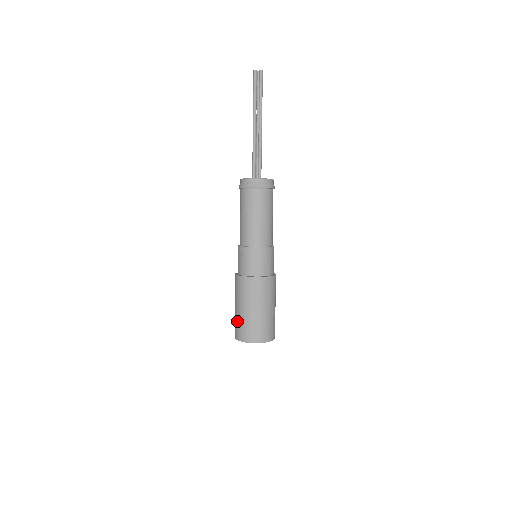
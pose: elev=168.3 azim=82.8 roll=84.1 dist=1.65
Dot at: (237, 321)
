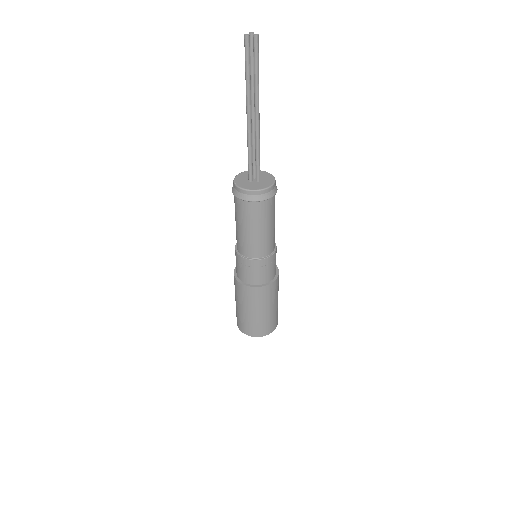
Dot at: (239, 317)
